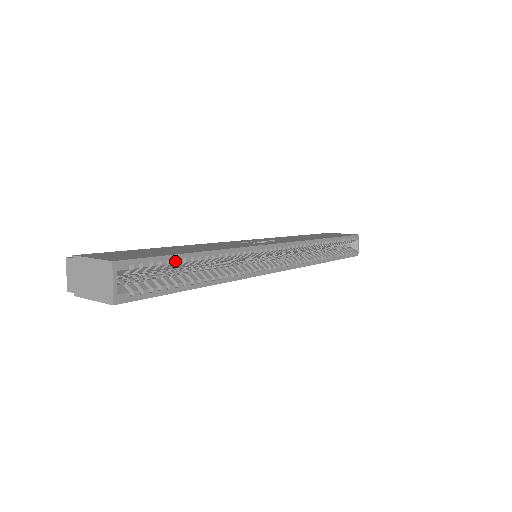
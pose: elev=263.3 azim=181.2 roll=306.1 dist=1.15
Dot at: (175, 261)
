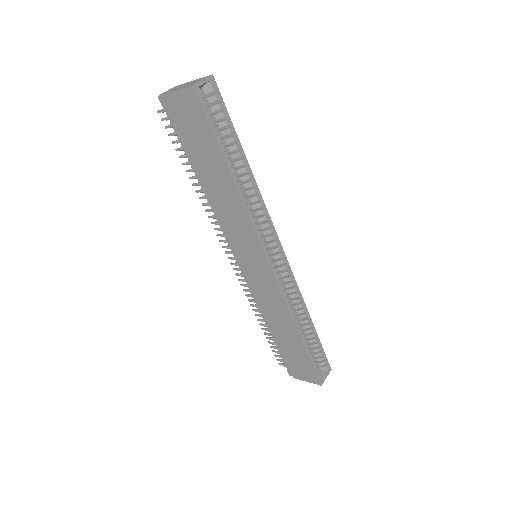
Dot at: (231, 136)
